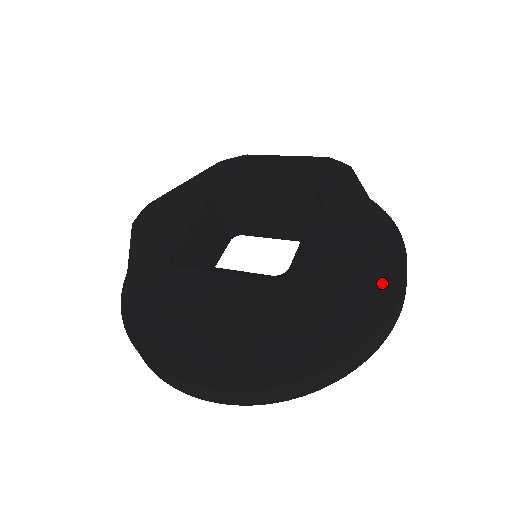
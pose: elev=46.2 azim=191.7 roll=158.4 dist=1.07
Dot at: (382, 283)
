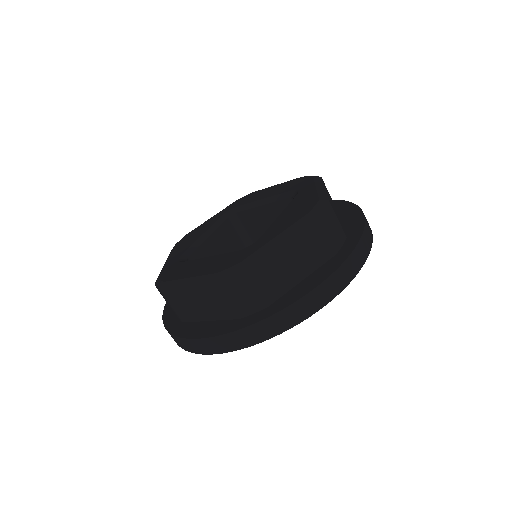
Dot at: (340, 249)
